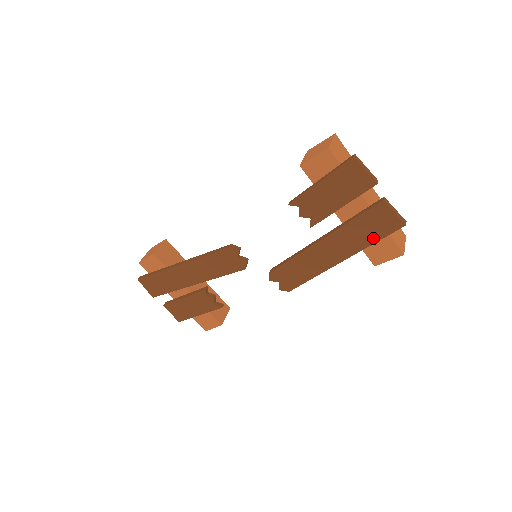
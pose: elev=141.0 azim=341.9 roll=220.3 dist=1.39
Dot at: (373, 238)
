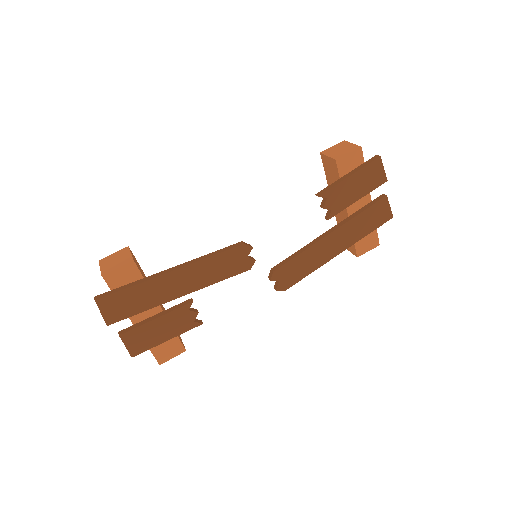
Dot at: (370, 229)
